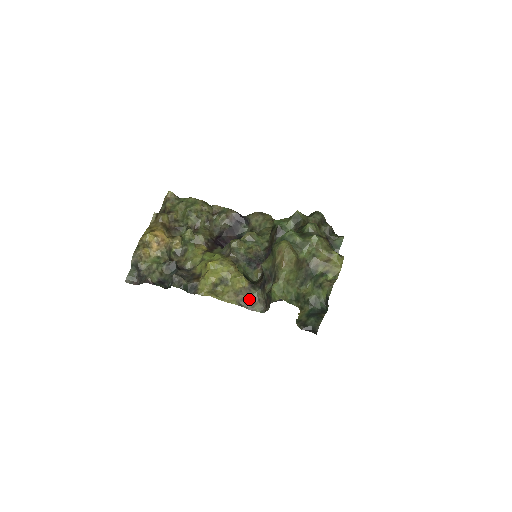
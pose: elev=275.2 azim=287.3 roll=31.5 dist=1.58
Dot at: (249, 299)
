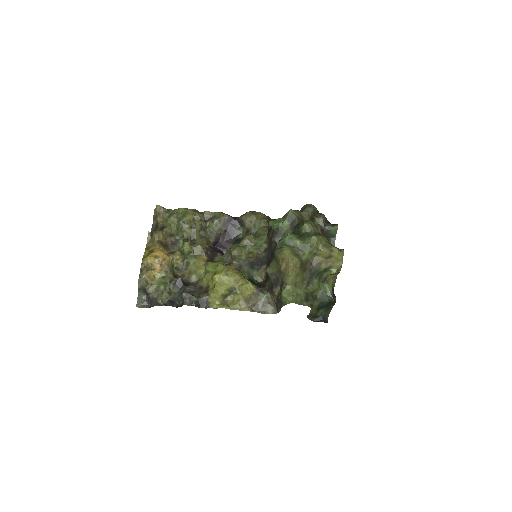
Dot at: (260, 303)
